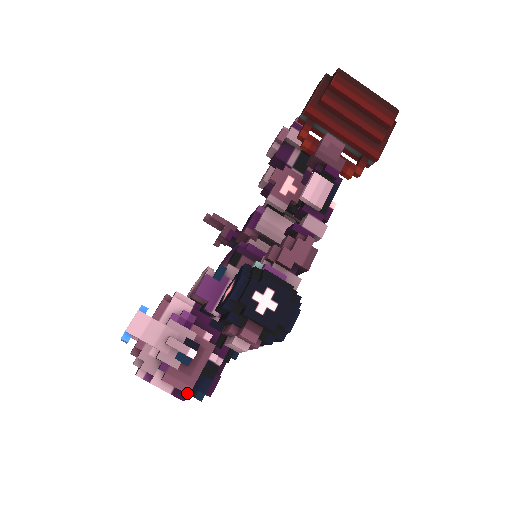
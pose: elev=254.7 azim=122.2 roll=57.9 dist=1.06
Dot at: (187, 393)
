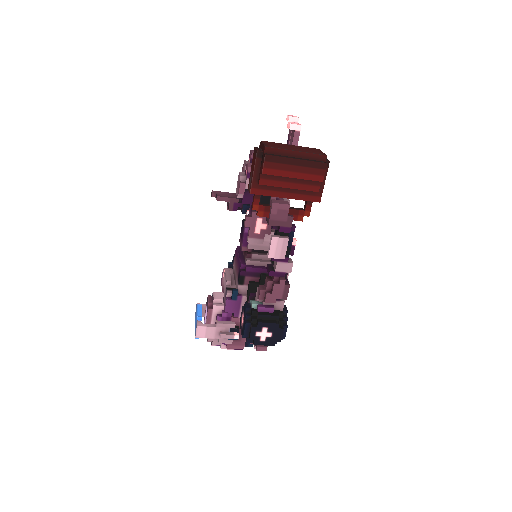
Dot at: occluded
